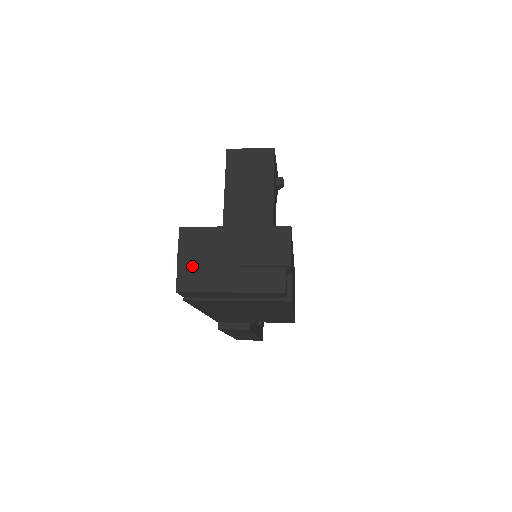
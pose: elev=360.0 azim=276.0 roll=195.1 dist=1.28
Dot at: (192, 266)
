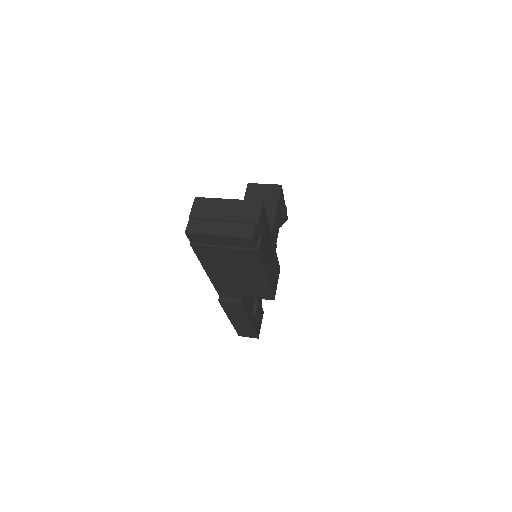
Dot at: (198, 219)
